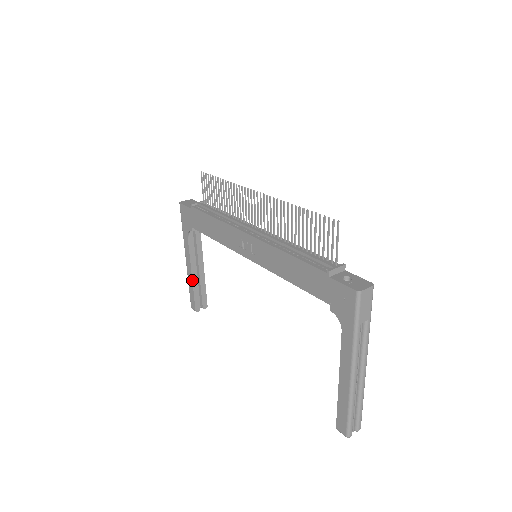
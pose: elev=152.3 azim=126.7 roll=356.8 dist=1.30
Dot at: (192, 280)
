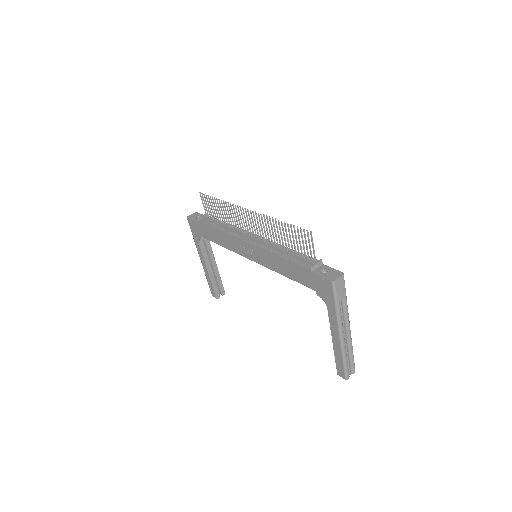
Dot at: (209, 275)
